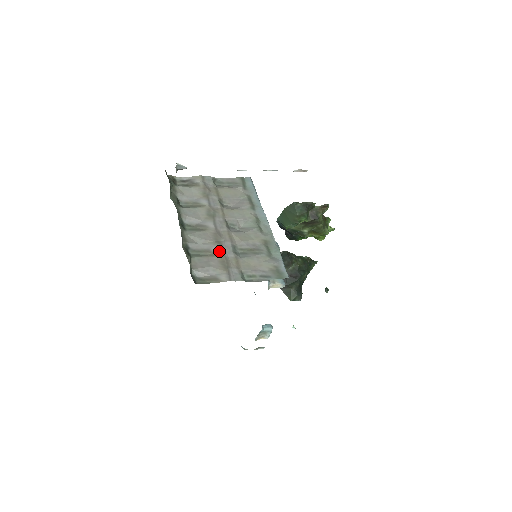
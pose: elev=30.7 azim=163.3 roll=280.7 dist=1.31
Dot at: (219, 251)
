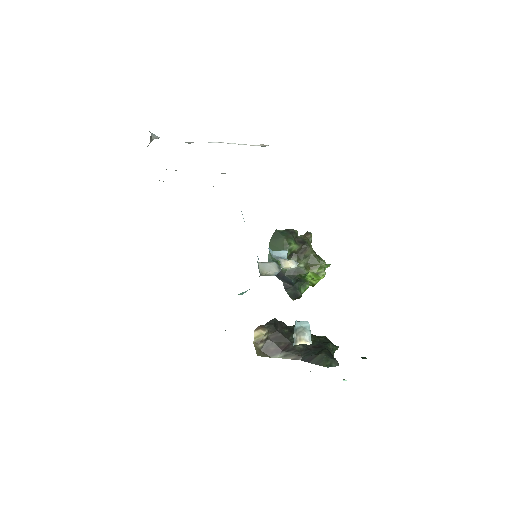
Dot at: occluded
